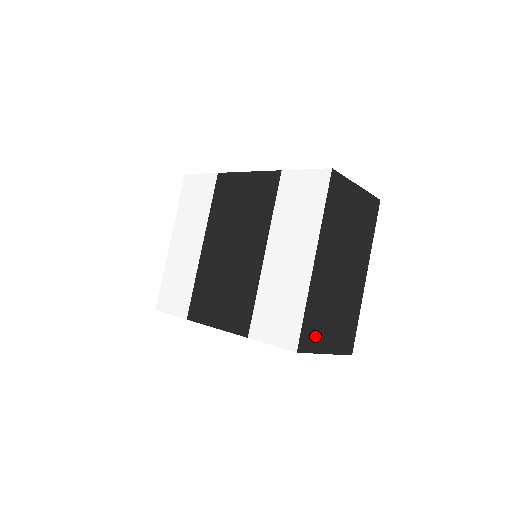
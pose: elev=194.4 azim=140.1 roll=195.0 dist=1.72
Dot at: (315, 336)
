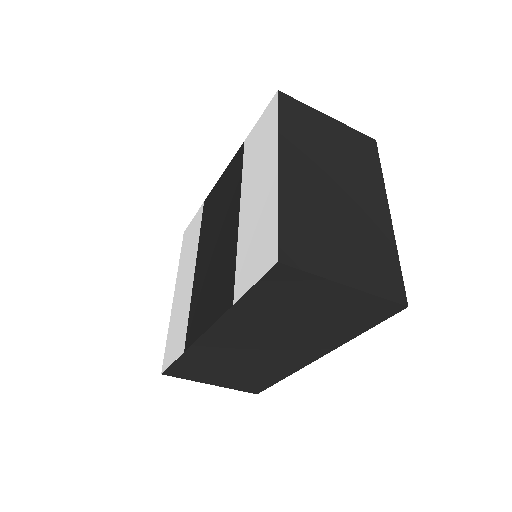
Dot at: (311, 253)
